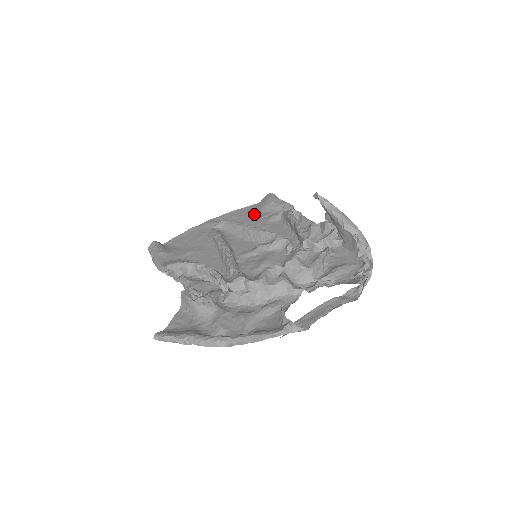
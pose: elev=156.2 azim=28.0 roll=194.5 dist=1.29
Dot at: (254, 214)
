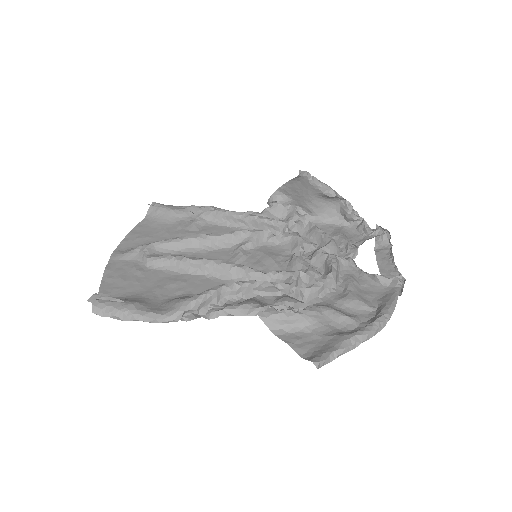
Dot at: (164, 228)
